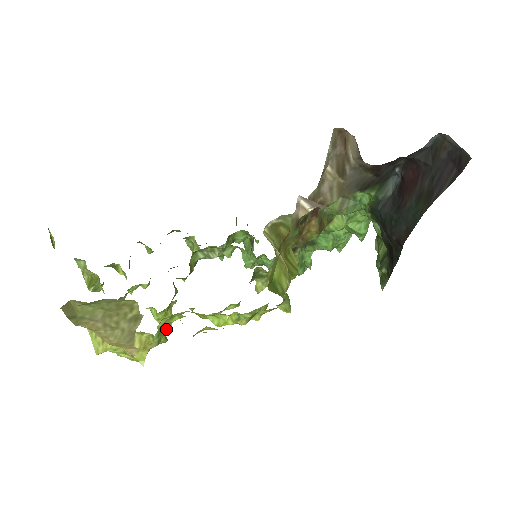
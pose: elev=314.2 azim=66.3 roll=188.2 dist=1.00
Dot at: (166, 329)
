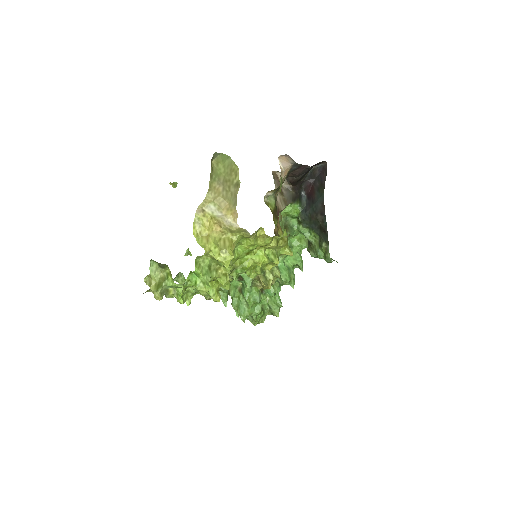
Dot at: occluded
